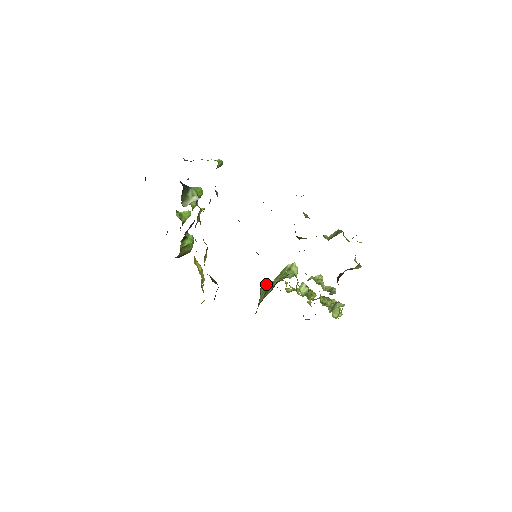
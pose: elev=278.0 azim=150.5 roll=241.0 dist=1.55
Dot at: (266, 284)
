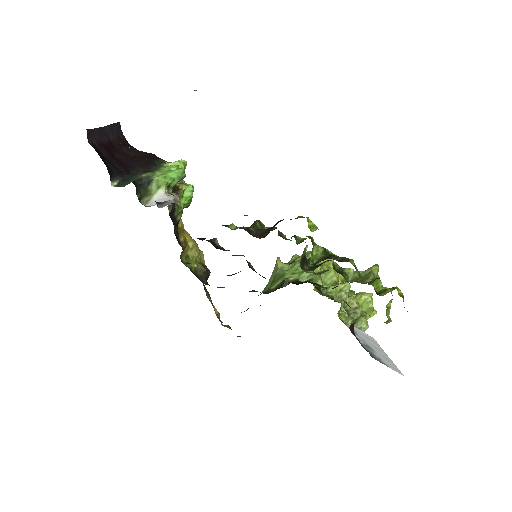
Dot at: (278, 268)
